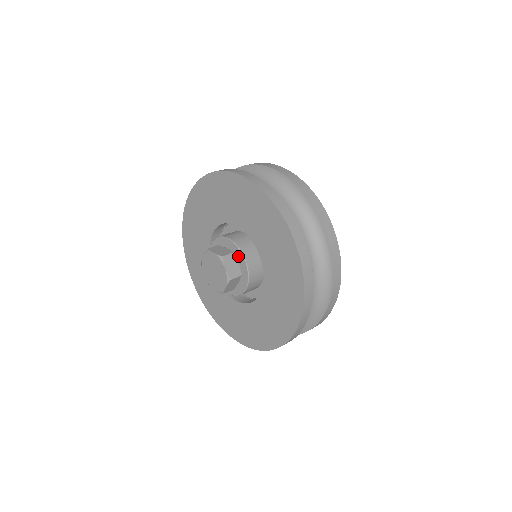
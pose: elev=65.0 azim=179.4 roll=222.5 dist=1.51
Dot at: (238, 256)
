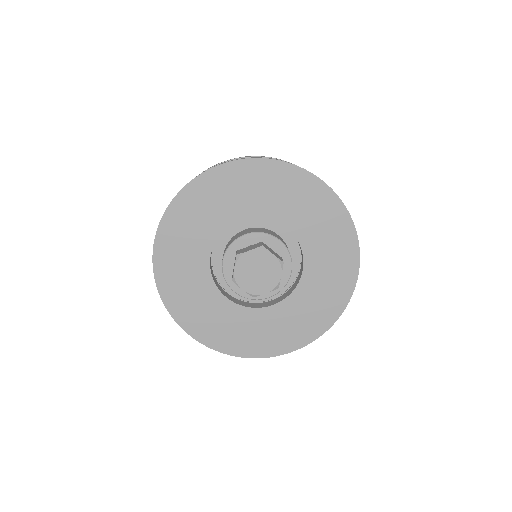
Dot at: (268, 242)
